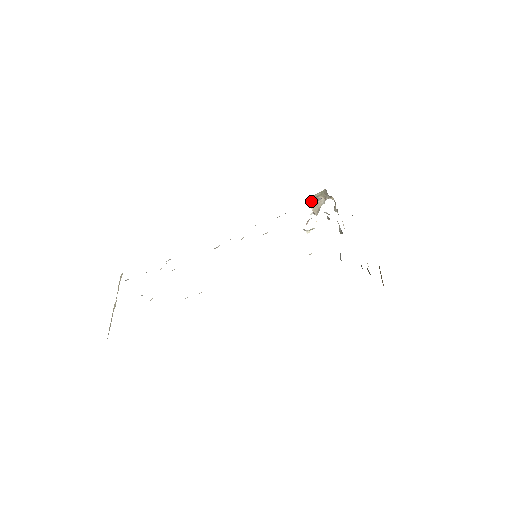
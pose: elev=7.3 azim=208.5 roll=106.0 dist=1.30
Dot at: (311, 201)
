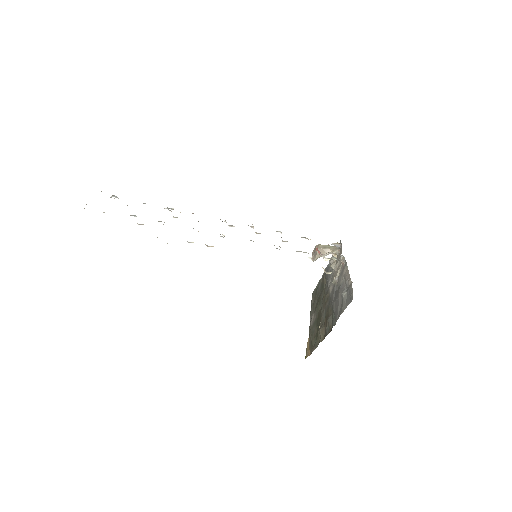
Dot at: (333, 243)
